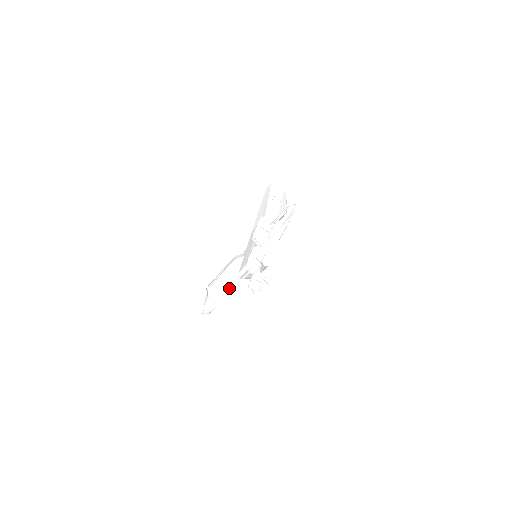
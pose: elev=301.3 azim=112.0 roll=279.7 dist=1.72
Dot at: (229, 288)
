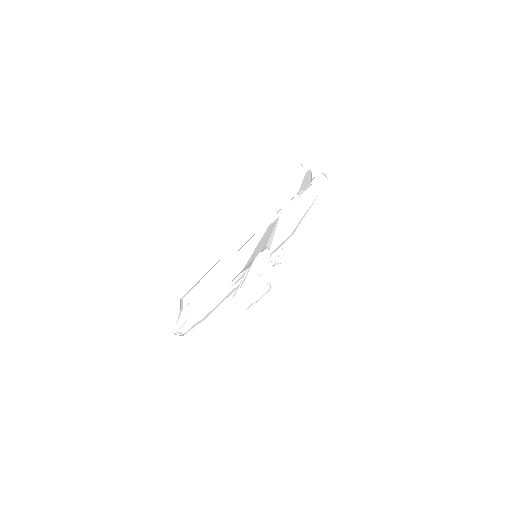
Dot at: (214, 297)
